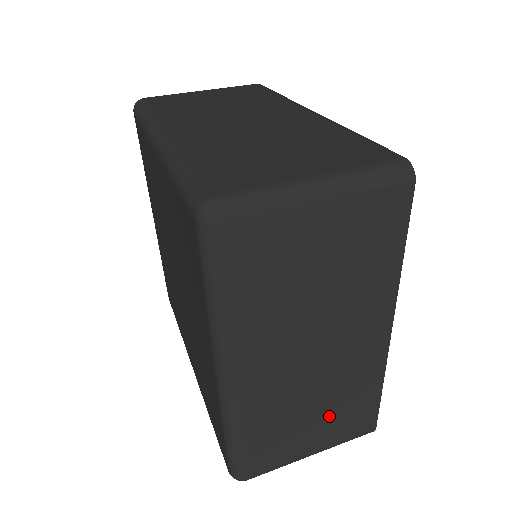
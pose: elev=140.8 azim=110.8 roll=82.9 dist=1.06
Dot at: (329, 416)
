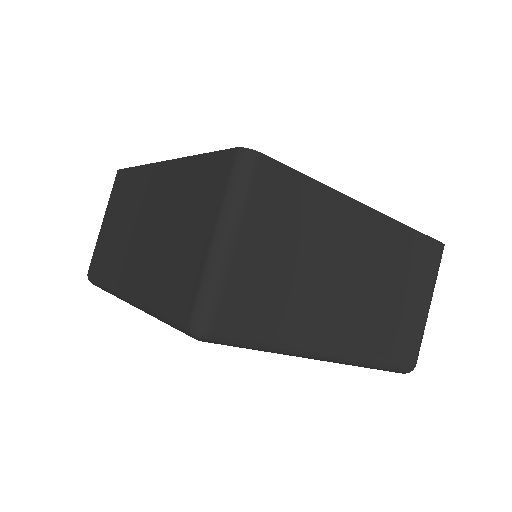
Dot at: (407, 283)
